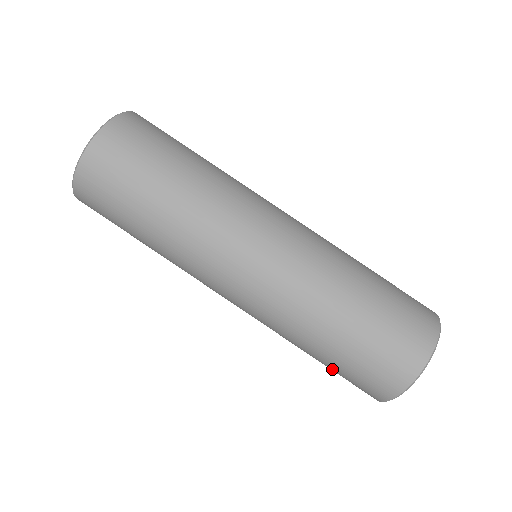
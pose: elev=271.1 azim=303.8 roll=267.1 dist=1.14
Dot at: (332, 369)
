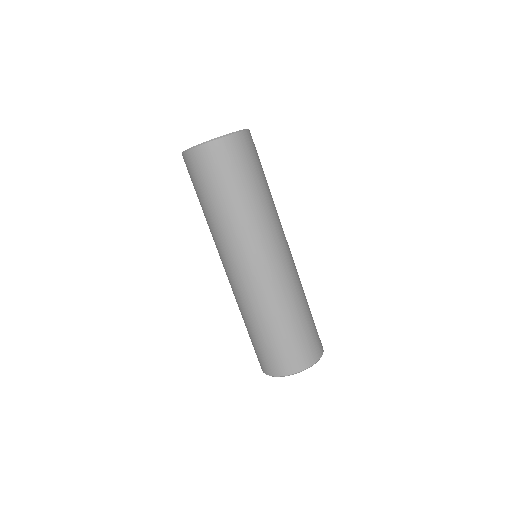
Dot at: (258, 343)
